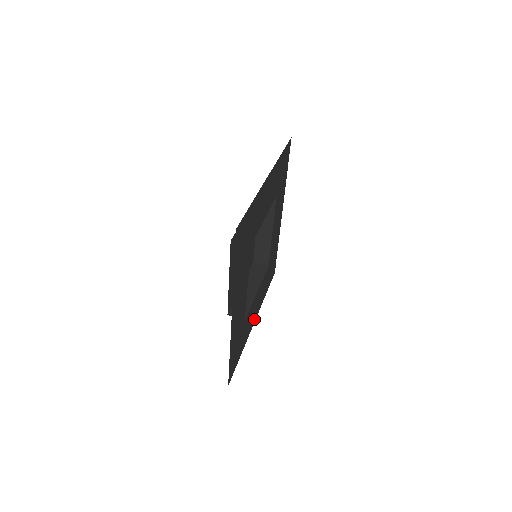
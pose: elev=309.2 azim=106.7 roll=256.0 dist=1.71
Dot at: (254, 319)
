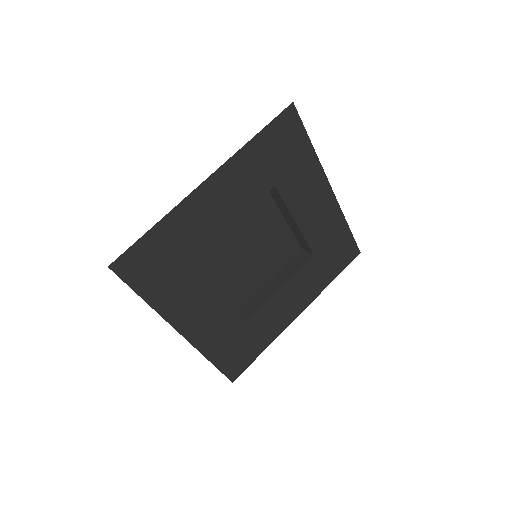
Dot at: (184, 327)
